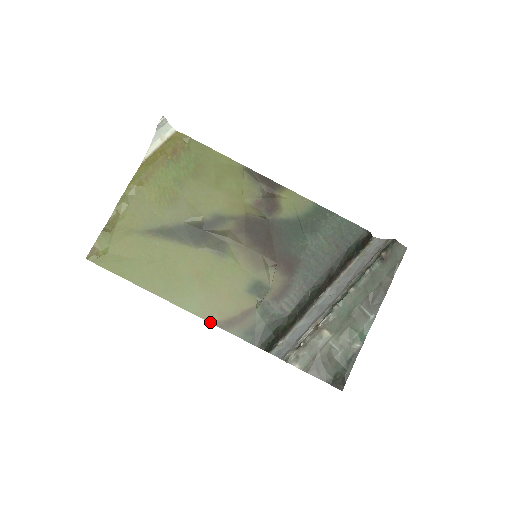
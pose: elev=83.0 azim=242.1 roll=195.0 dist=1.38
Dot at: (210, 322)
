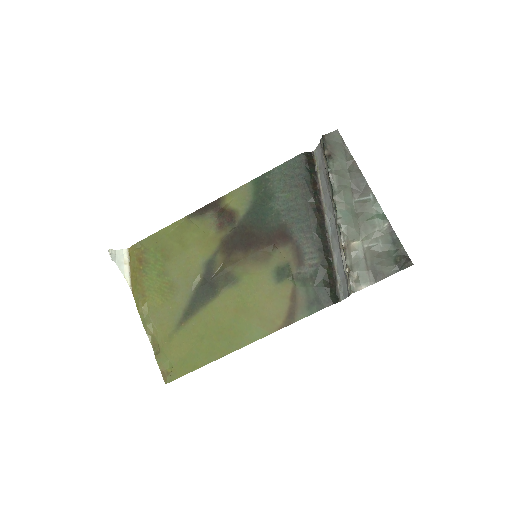
Dot at: (279, 329)
